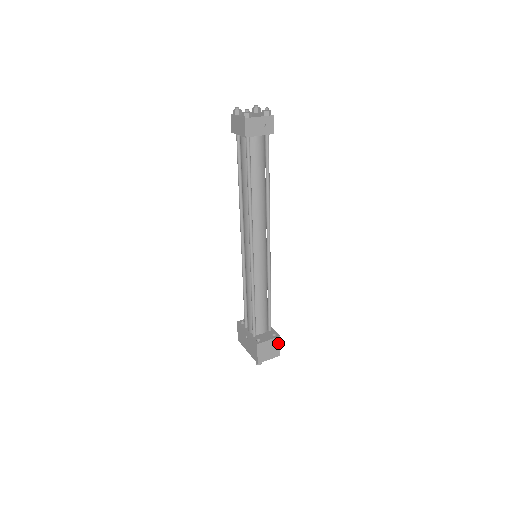
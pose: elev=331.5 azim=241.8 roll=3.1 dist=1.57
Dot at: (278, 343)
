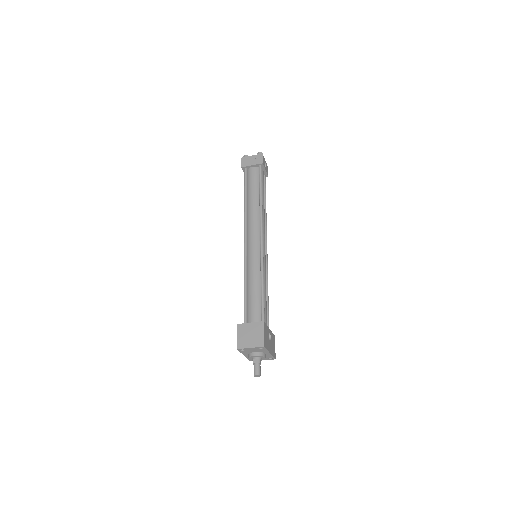
Dot at: (262, 330)
